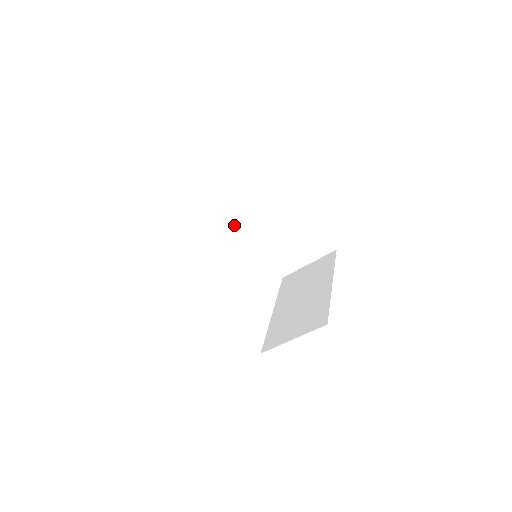
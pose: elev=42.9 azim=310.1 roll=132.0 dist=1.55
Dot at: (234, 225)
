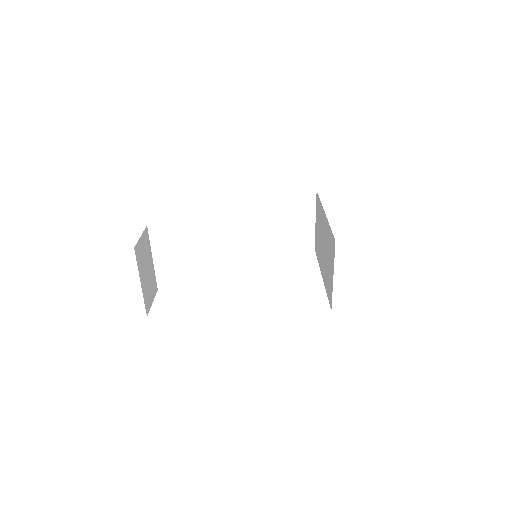
Dot at: (221, 255)
